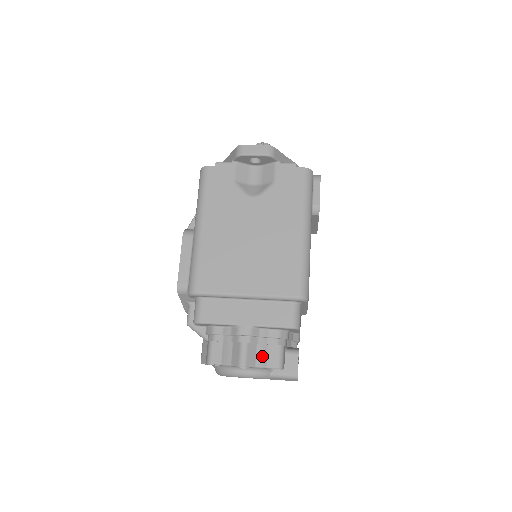
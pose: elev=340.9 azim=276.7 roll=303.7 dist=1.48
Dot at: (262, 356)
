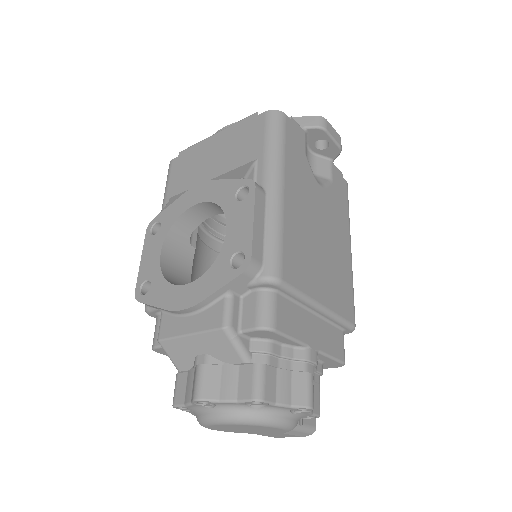
Dot at: occluded
